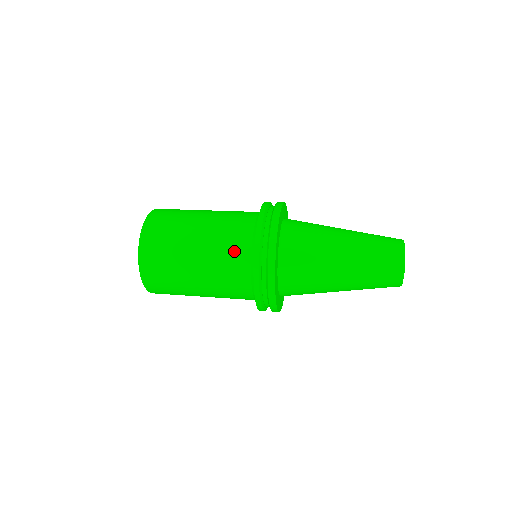
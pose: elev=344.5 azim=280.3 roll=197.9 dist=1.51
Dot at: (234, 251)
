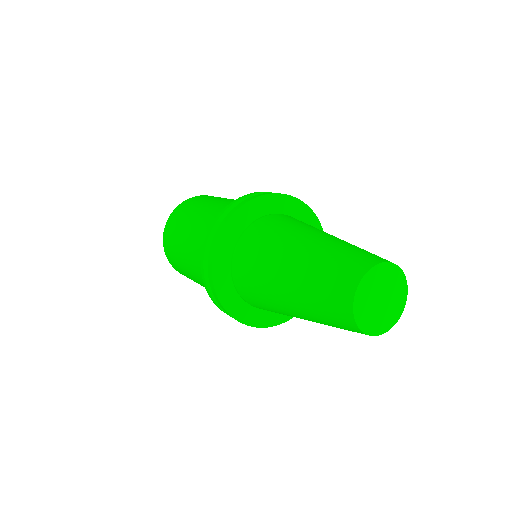
Dot at: occluded
